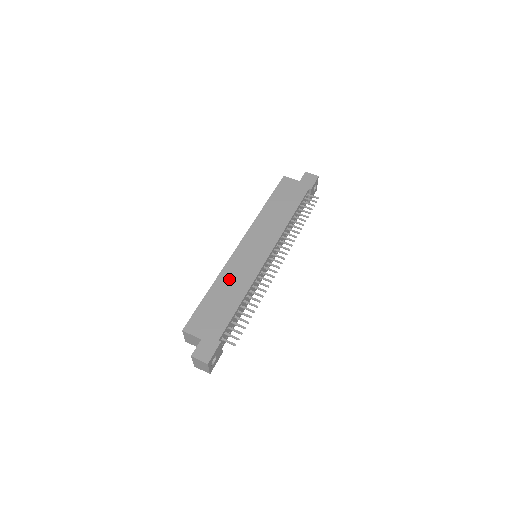
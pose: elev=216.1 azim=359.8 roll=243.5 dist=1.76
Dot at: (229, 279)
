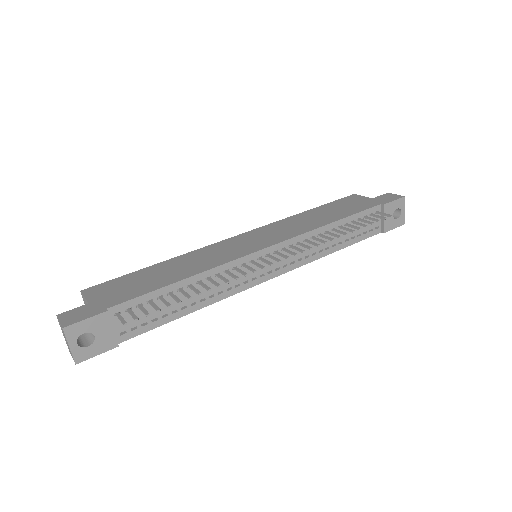
Dot at: (191, 259)
